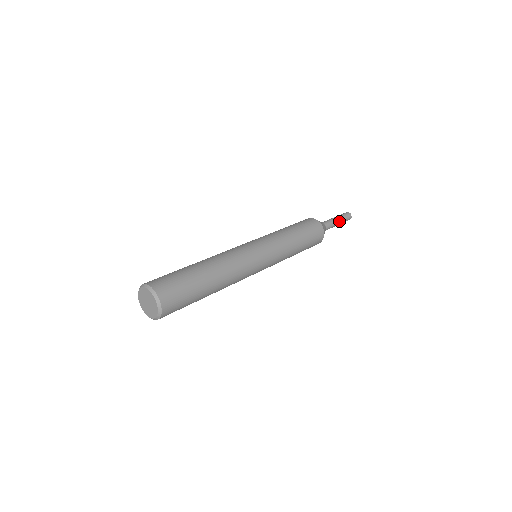
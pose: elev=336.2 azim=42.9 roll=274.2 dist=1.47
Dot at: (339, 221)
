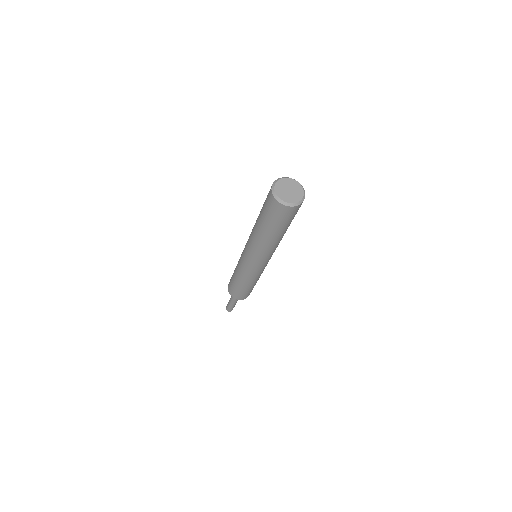
Dot at: occluded
